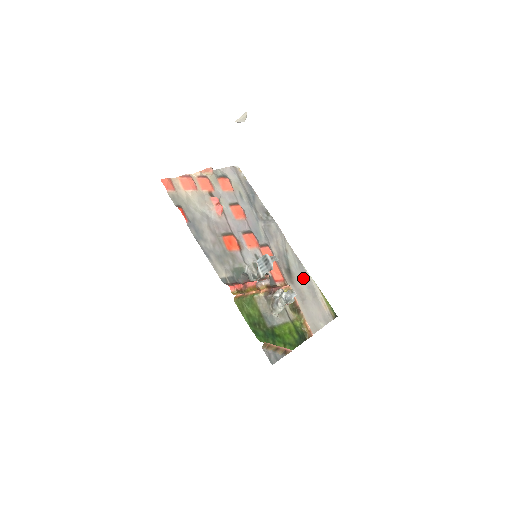
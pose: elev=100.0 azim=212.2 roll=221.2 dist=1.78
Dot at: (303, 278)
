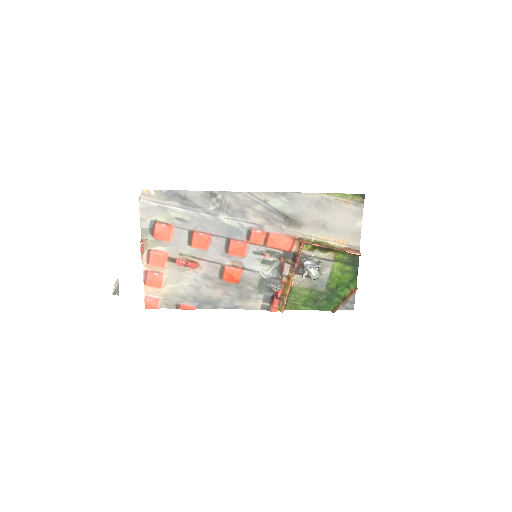
Dot at: (304, 206)
